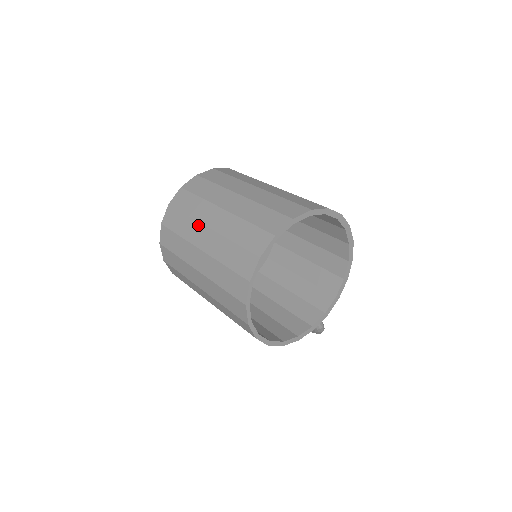
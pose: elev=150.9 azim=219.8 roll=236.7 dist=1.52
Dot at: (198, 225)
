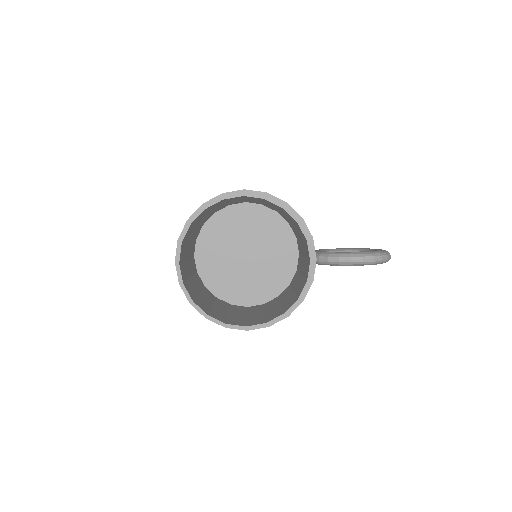
Dot at: occluded
